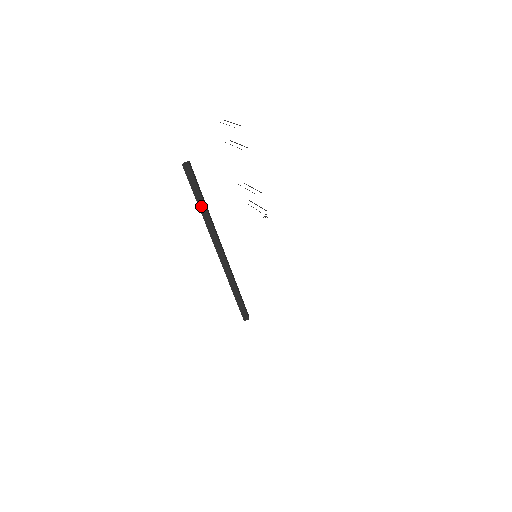
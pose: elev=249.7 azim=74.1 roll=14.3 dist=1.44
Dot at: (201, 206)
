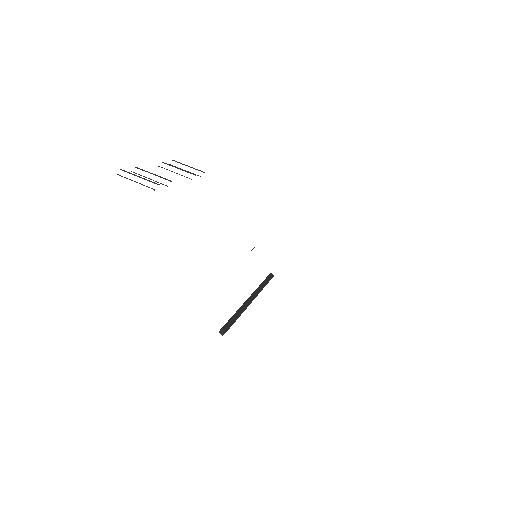
Dot at: occluded
